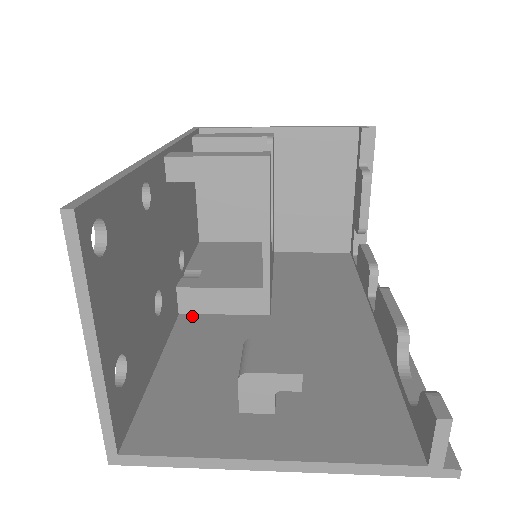
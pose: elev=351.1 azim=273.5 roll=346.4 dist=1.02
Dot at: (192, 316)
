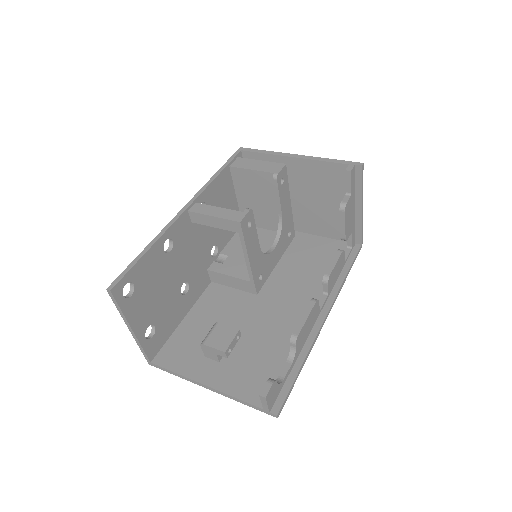
Dot at: (217, 285)
